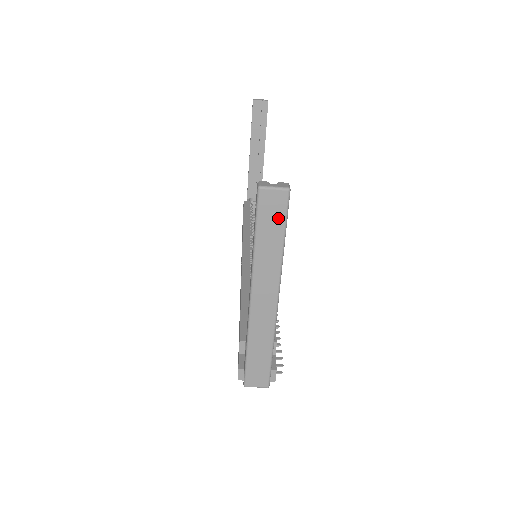
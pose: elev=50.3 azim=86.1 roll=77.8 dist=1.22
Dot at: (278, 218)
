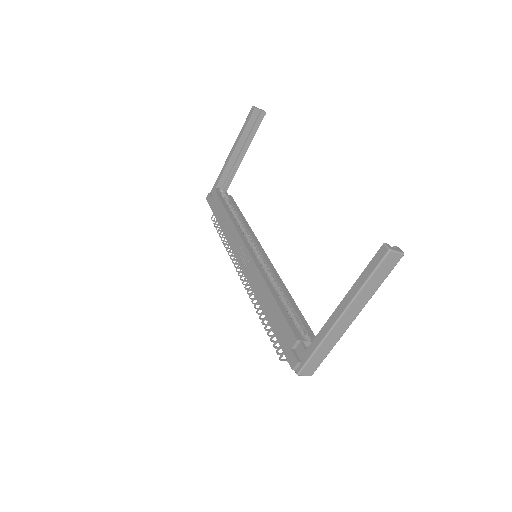
Dot at: (388, 270)
